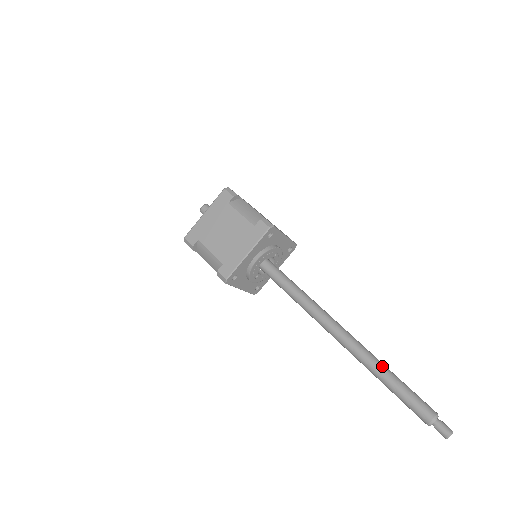
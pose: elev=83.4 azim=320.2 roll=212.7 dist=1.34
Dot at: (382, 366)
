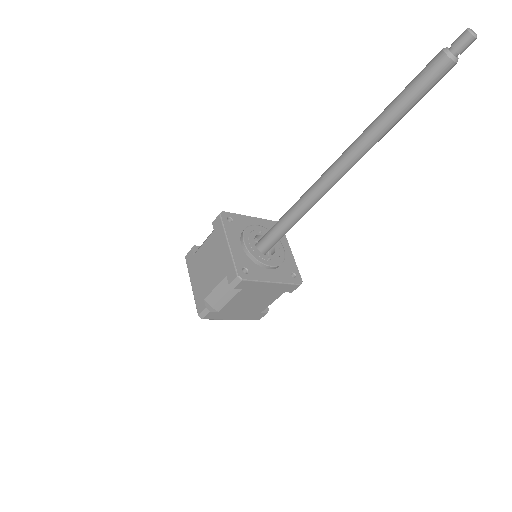
Dot at: occluded
